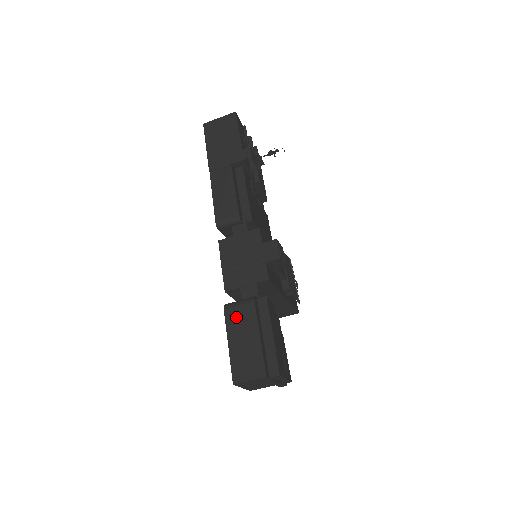
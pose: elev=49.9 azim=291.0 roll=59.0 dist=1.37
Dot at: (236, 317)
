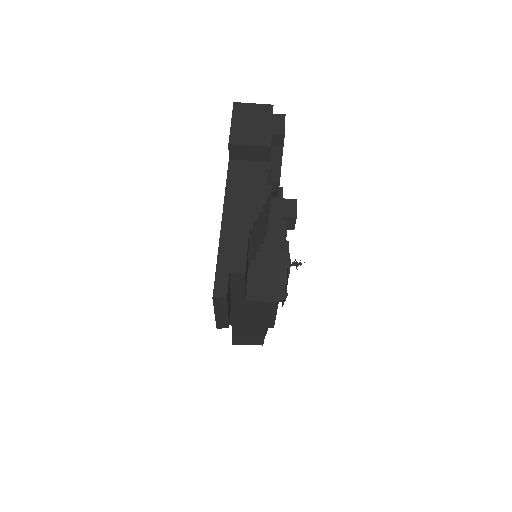
Dot at: occluded
